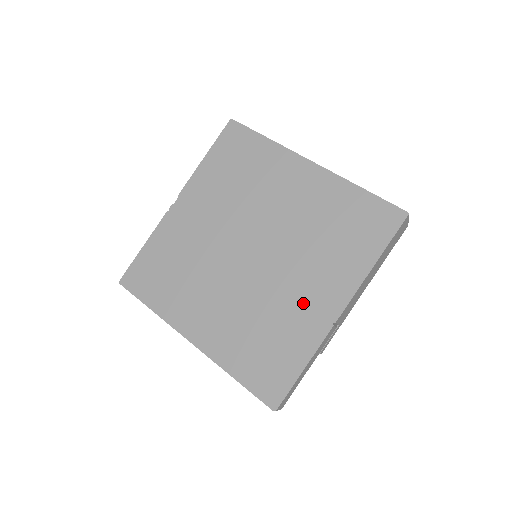
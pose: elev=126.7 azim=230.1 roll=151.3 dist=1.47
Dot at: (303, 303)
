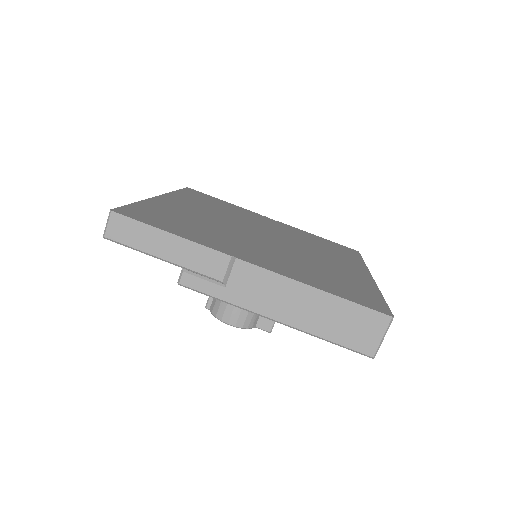
Dot at: (240, 246)
